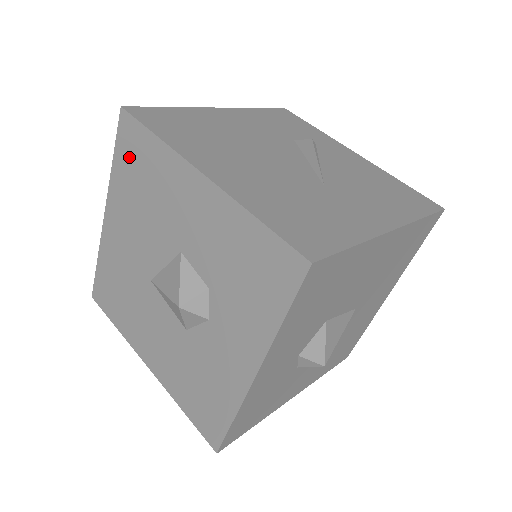
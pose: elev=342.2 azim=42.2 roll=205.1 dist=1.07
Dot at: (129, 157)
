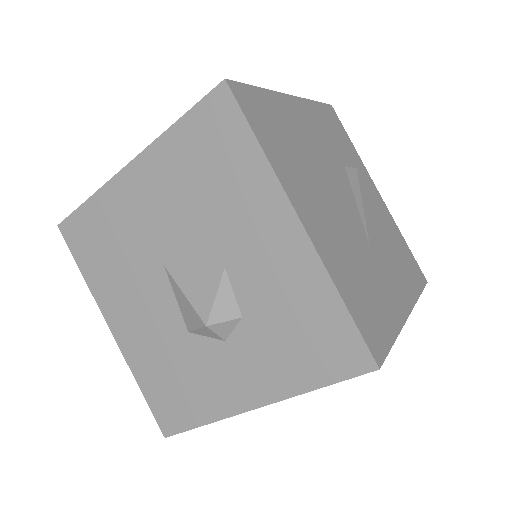
Dot at: (205, 137)
